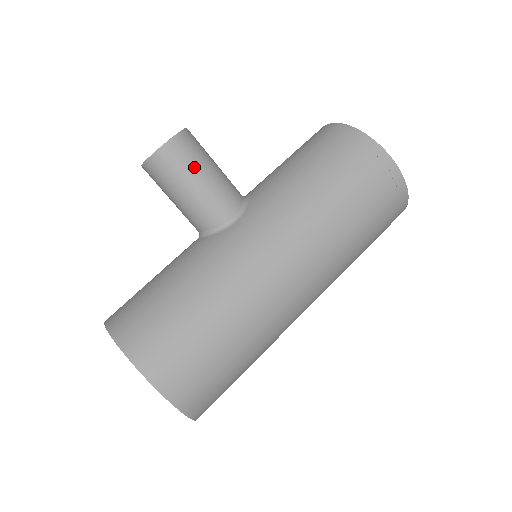
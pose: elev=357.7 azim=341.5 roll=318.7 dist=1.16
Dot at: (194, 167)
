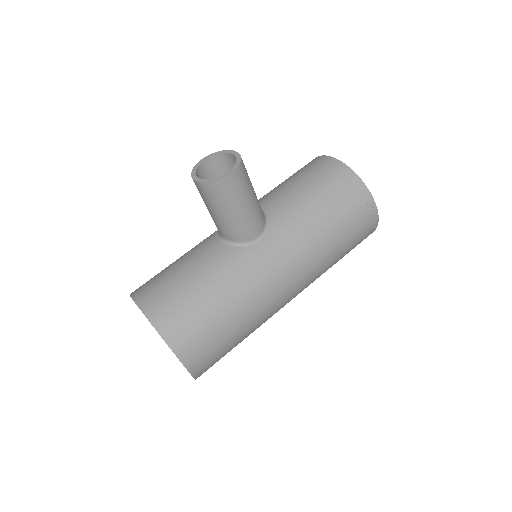
Dot at: (242, 196)
